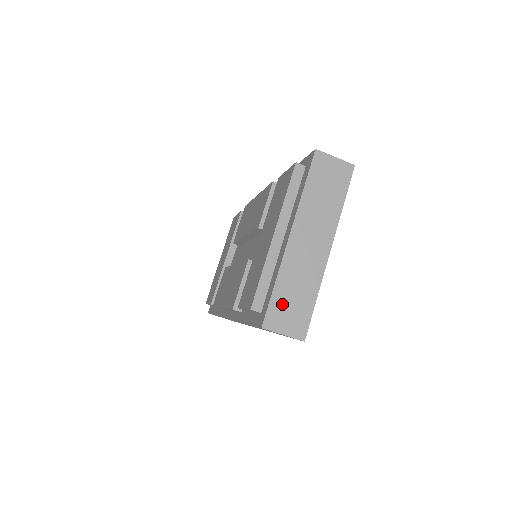
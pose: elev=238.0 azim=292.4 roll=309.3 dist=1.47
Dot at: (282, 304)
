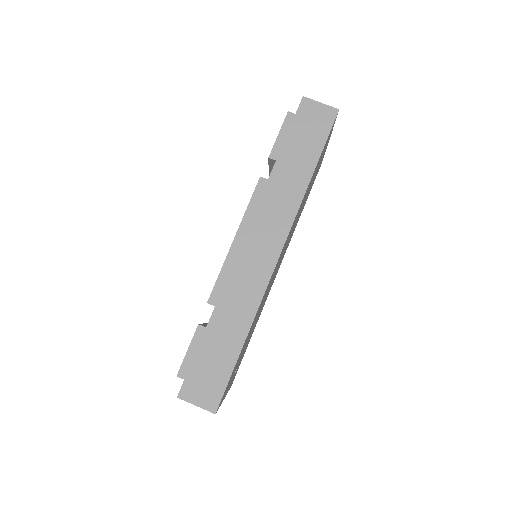
Dot at: occluded
